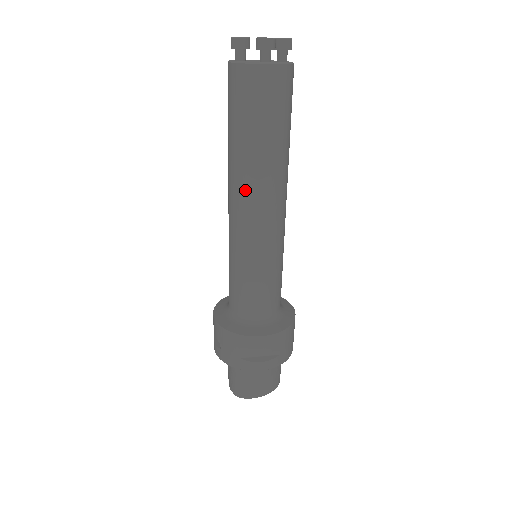
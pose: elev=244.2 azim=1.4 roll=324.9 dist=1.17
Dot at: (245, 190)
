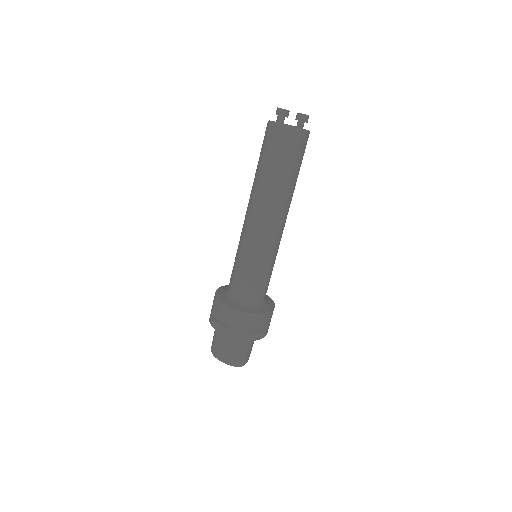
Dot at: (250, 200)
